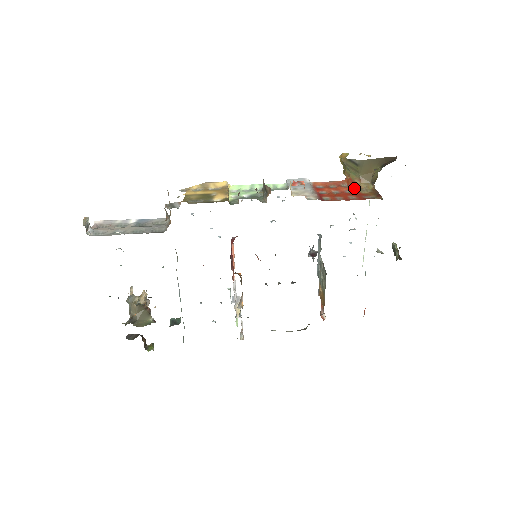
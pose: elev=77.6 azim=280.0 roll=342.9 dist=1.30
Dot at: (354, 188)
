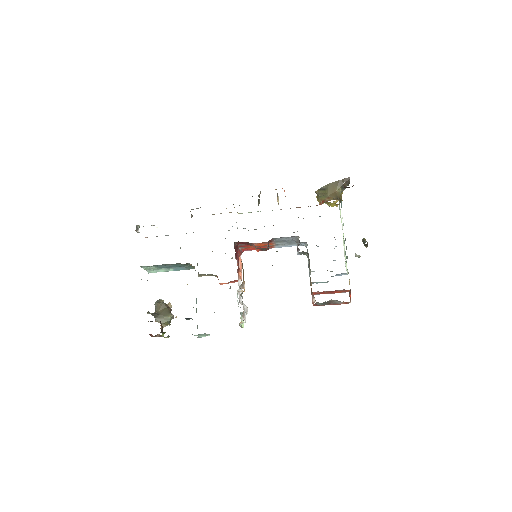
Dot at: occluded
